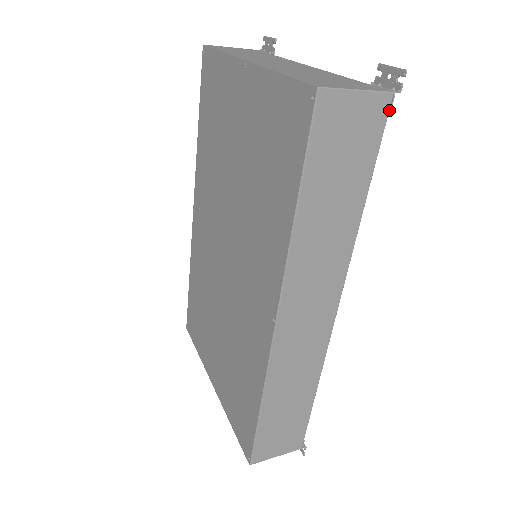
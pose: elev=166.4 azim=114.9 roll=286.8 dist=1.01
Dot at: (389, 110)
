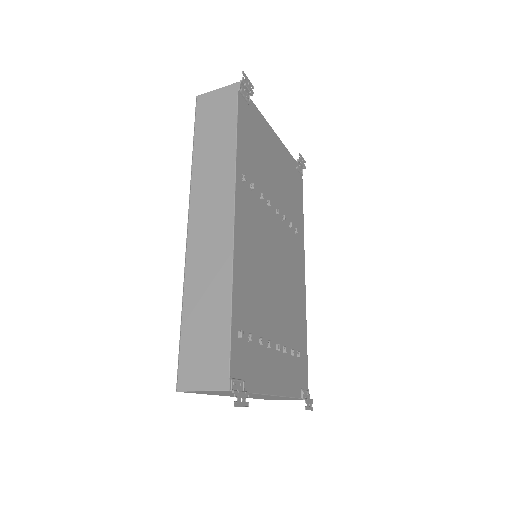
Dot at: (238, 90)
